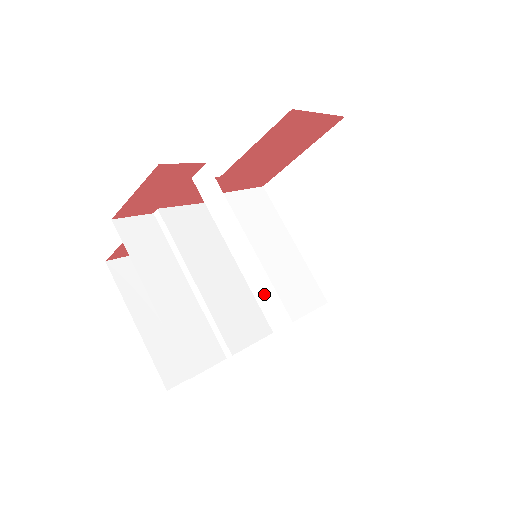
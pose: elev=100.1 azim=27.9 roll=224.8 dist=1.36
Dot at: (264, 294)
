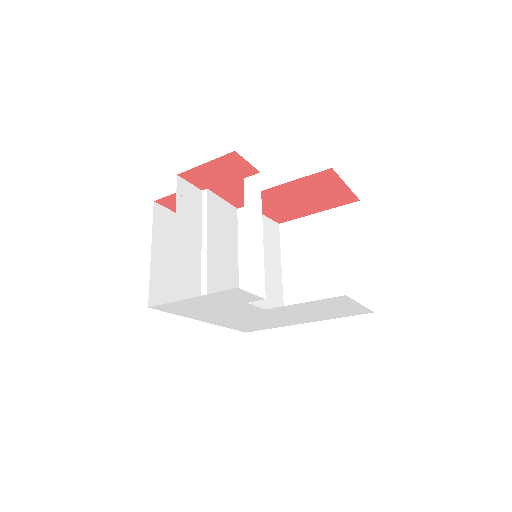
Dot at: (255, 272)
